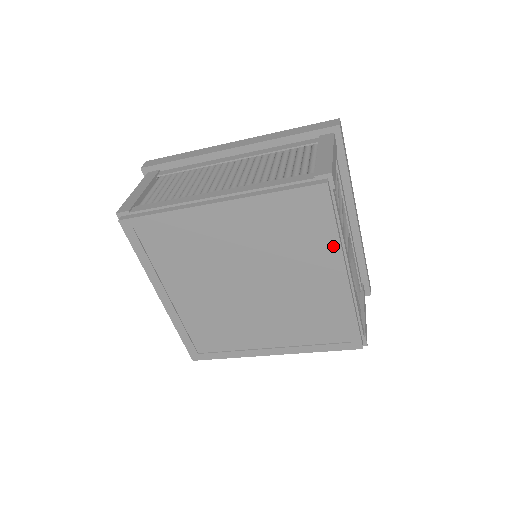
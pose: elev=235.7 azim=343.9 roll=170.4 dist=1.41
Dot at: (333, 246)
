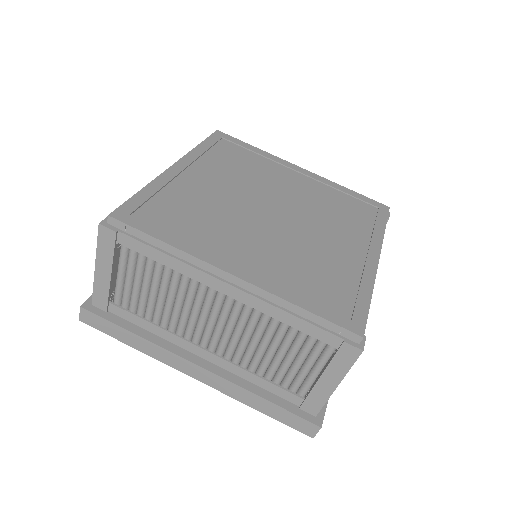
Dot at: (268, 156)
